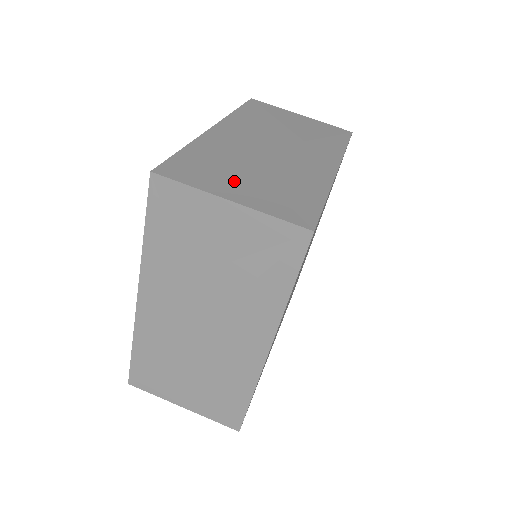
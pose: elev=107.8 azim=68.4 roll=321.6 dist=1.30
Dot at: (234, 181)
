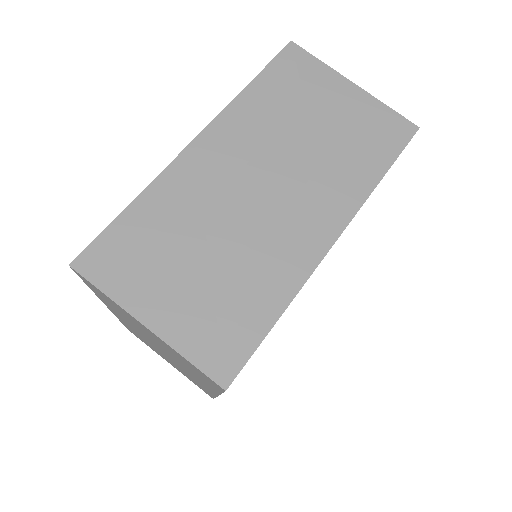
Dot at: (167, 282)
